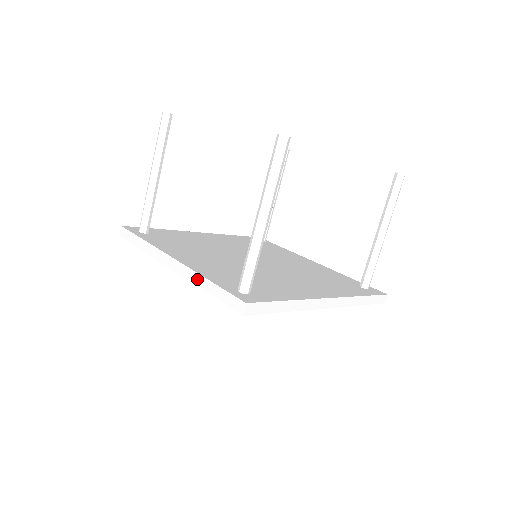
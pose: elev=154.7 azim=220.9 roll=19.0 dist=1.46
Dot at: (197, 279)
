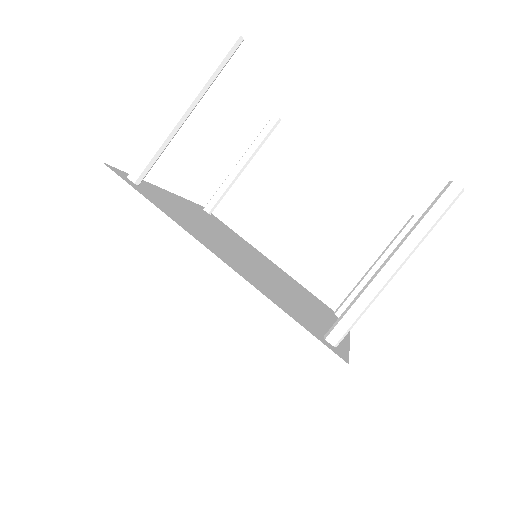
Dot at: occluded
